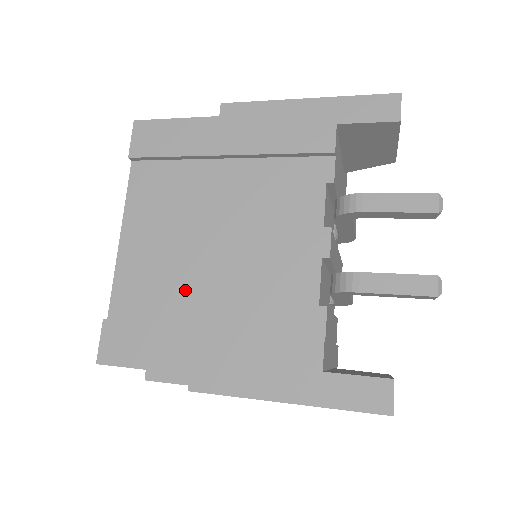
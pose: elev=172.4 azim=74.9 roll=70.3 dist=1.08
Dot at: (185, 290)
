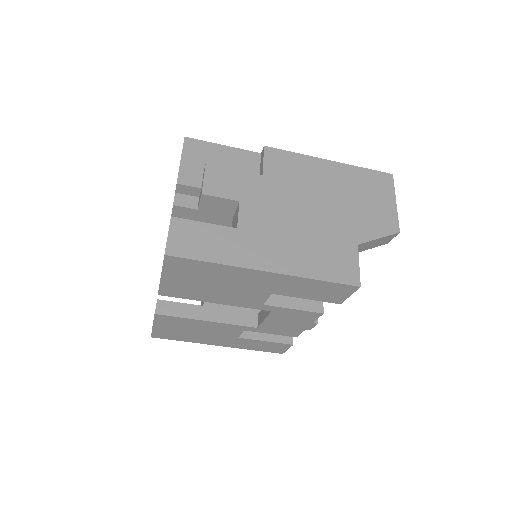
Dot at: occluded
